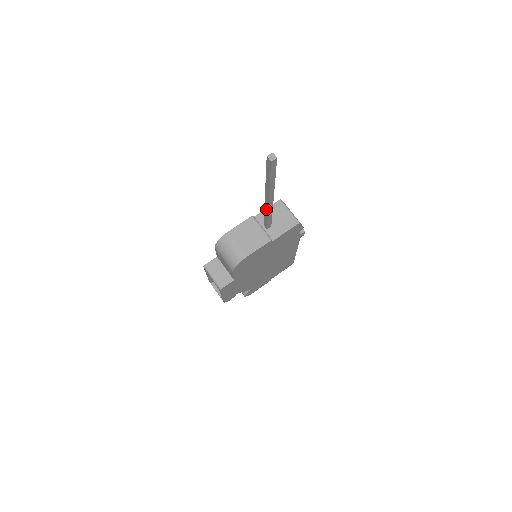
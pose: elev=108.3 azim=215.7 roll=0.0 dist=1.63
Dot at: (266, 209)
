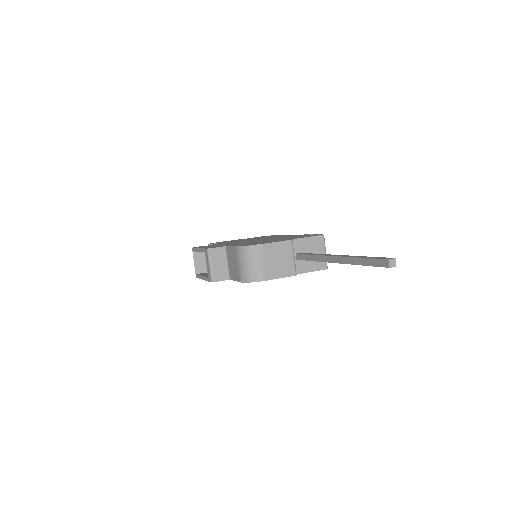
Dot at: (320, 258)
